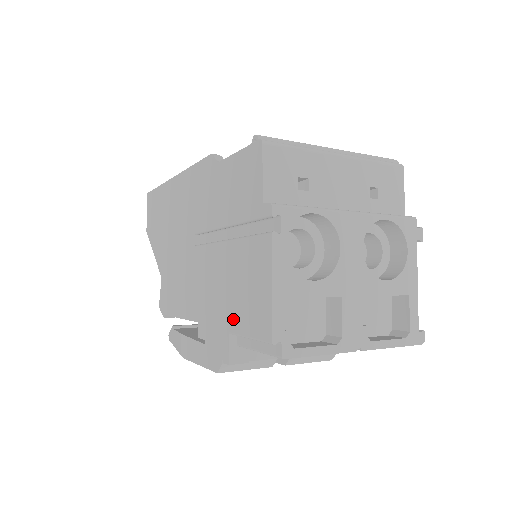
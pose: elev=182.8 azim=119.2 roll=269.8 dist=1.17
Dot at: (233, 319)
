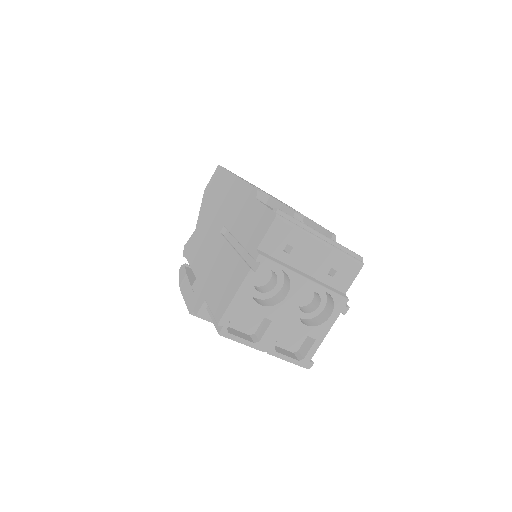
Dot at: (211, 295)
